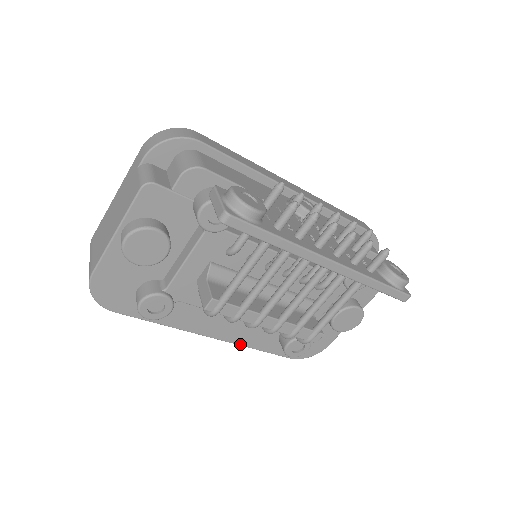
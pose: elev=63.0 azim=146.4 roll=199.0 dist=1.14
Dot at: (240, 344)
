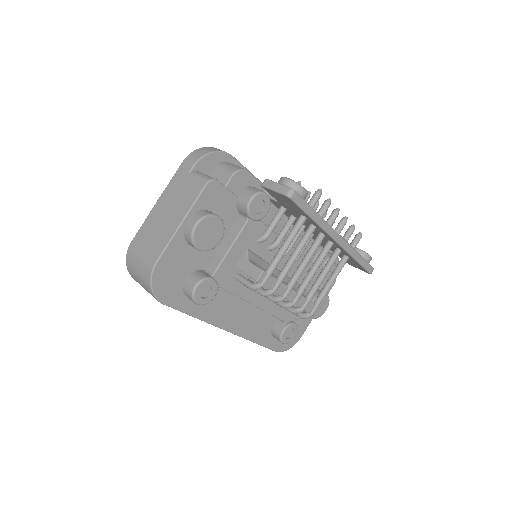
Dot at: (245, 337)
